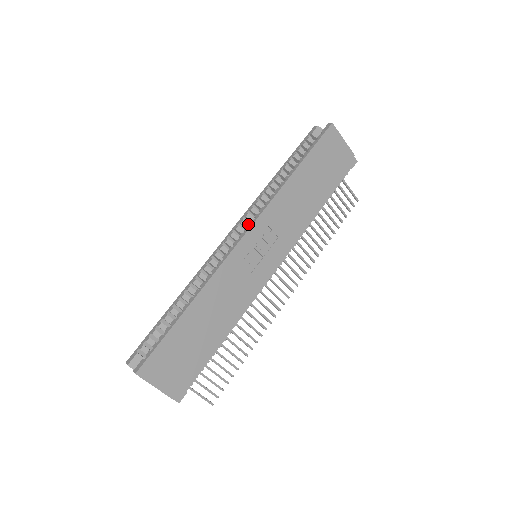
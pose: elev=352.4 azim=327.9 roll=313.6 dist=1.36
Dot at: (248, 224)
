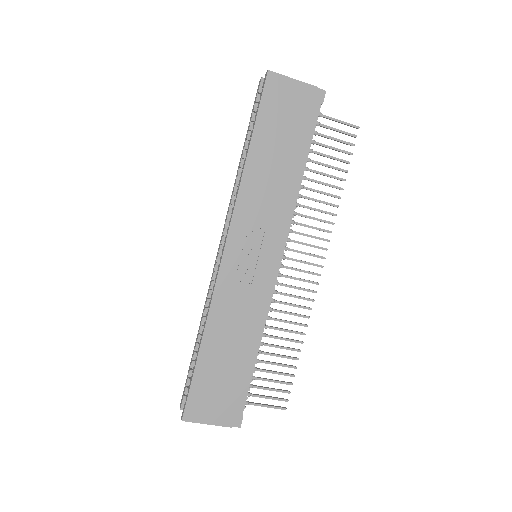
Dot at: occluded
